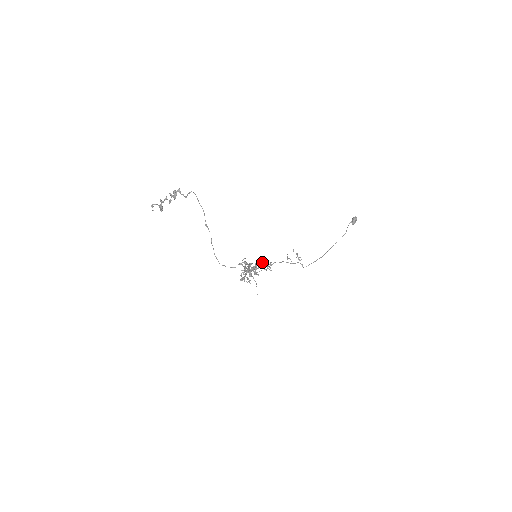
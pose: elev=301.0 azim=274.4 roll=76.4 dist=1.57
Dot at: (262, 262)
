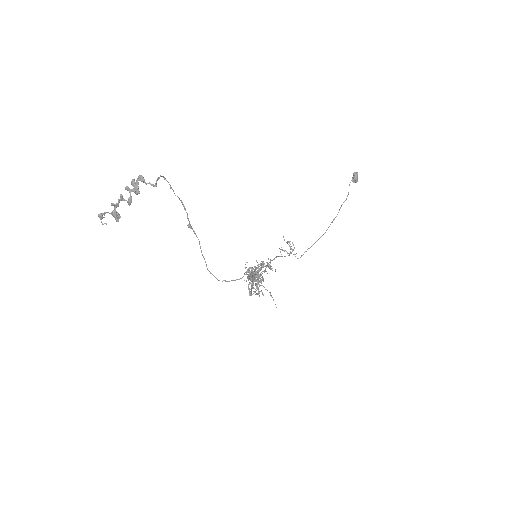
Dot at: occluded
